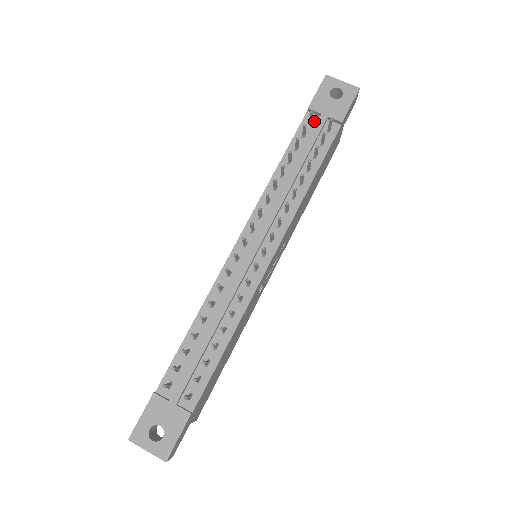
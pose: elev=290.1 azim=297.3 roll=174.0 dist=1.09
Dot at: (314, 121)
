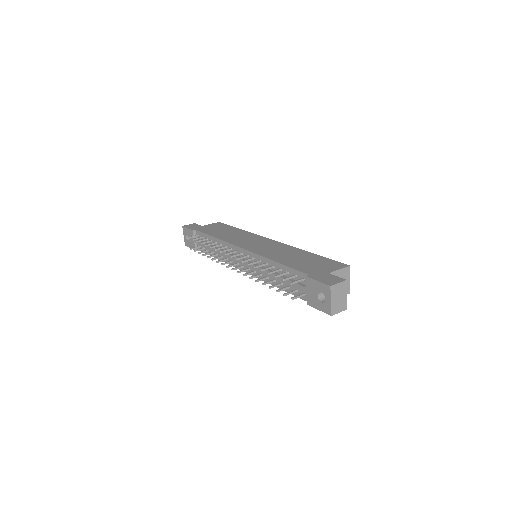
Dot at: (305, 282)
